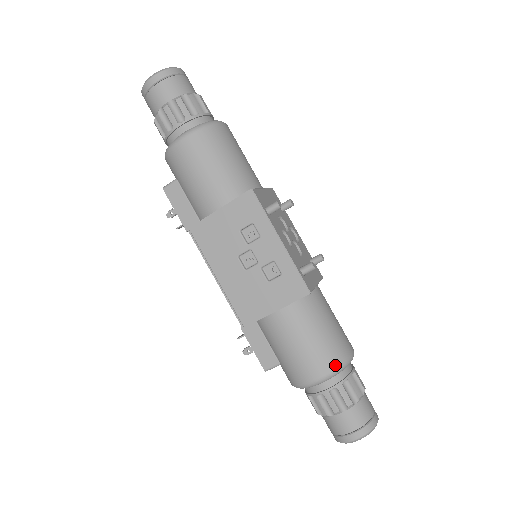
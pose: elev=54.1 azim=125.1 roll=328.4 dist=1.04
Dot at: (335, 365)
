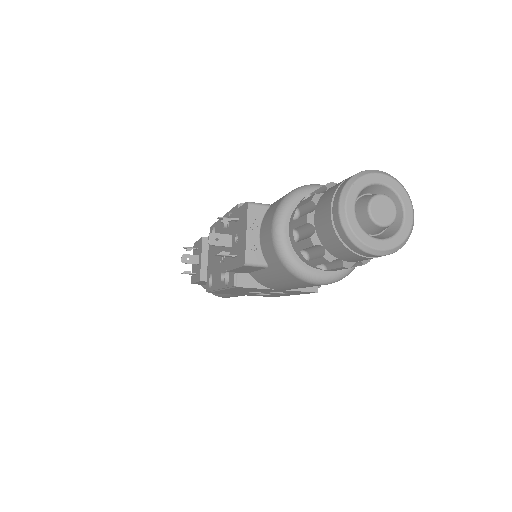
Dot at: occluded
